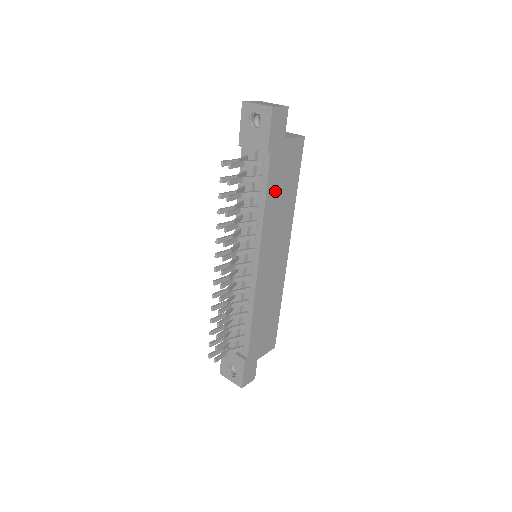
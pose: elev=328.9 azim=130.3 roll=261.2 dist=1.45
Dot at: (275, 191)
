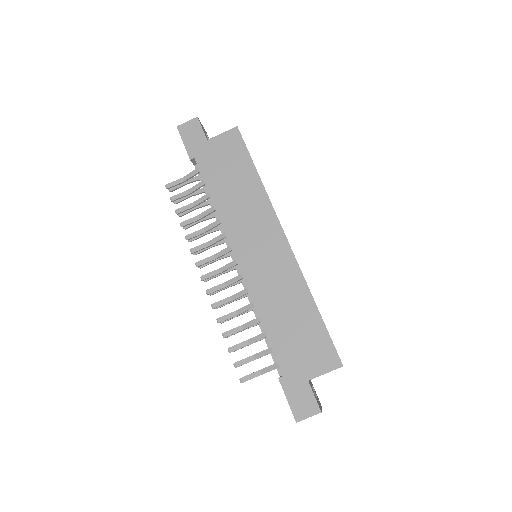
Dot at: (221, 185)
